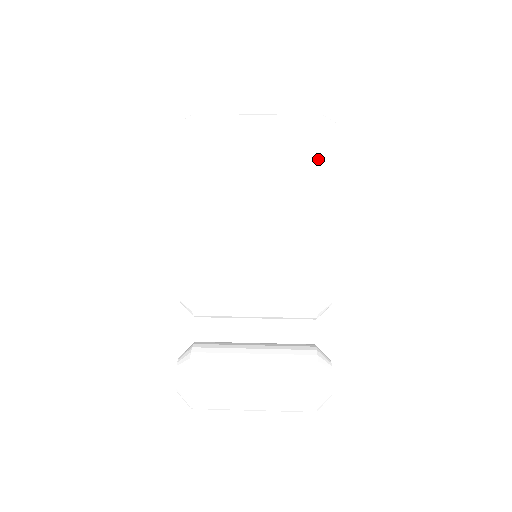
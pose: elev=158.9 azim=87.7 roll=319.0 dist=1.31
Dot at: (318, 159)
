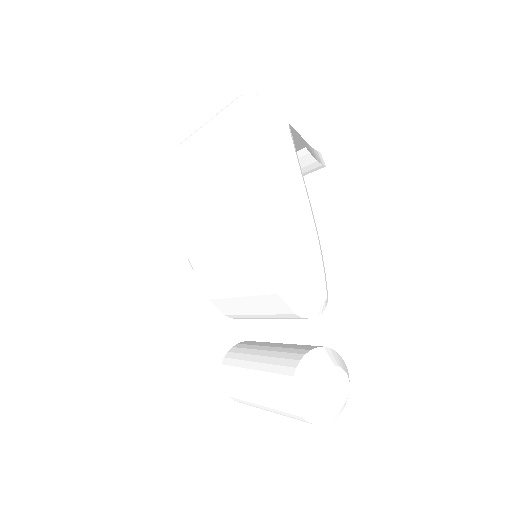
Dot at: (244, 146)
